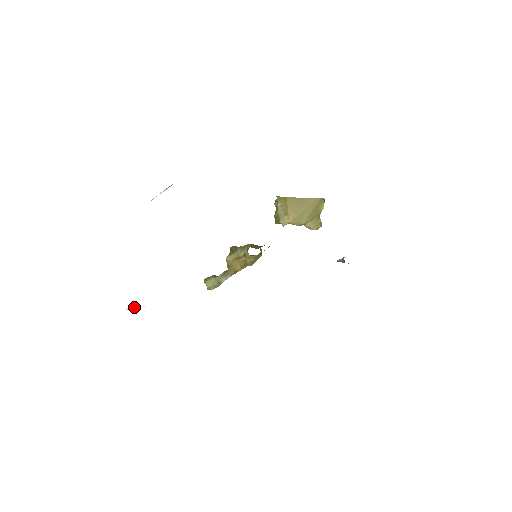
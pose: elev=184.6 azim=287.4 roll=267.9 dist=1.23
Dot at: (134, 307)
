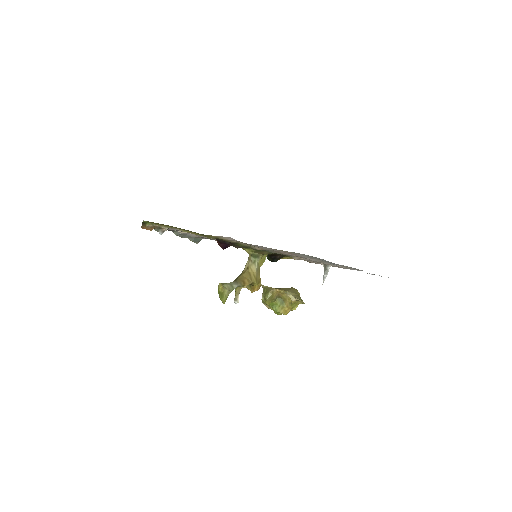
Dot at: occluded
